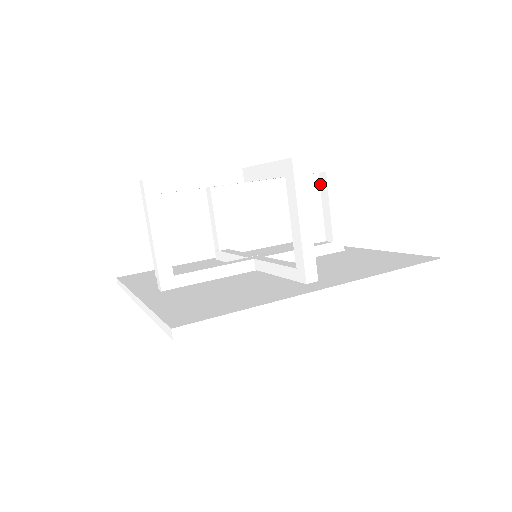
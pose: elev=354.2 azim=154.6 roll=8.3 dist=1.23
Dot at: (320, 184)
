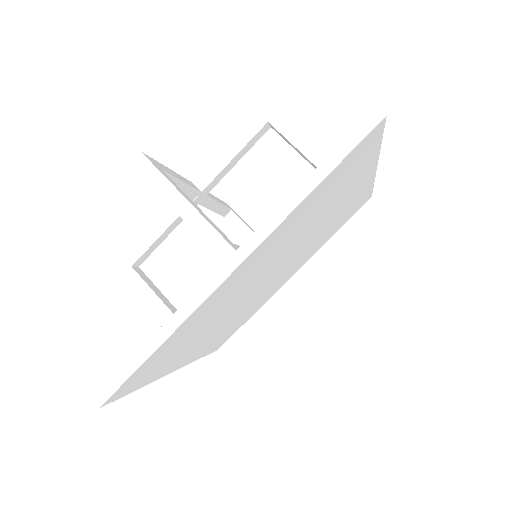
Dot at: occluded
